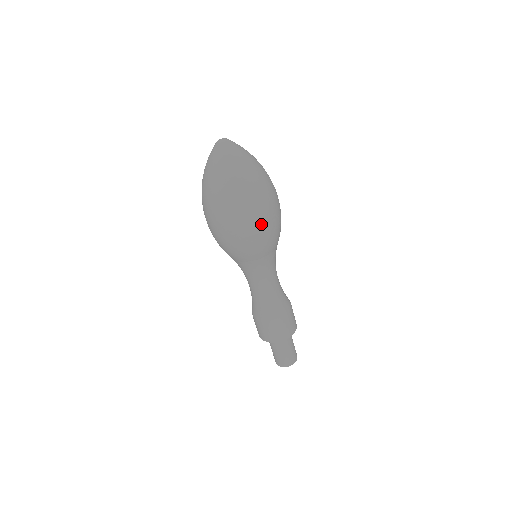
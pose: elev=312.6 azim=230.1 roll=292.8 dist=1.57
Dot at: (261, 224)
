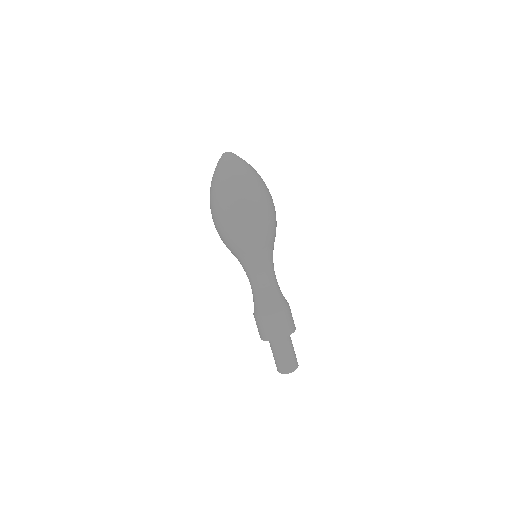
Dot at: (263, 213)
